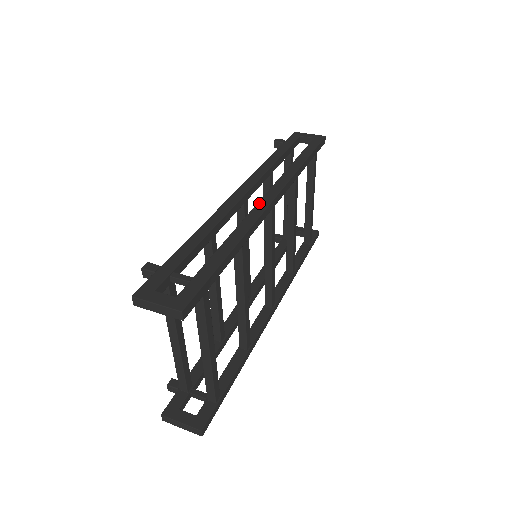
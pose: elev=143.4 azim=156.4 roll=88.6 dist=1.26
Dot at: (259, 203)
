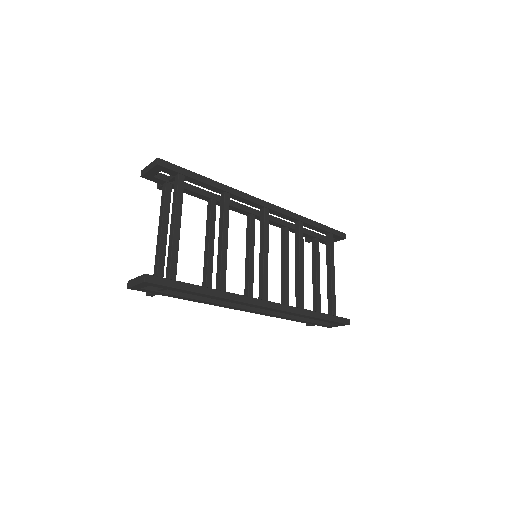
Dot at: occluded
